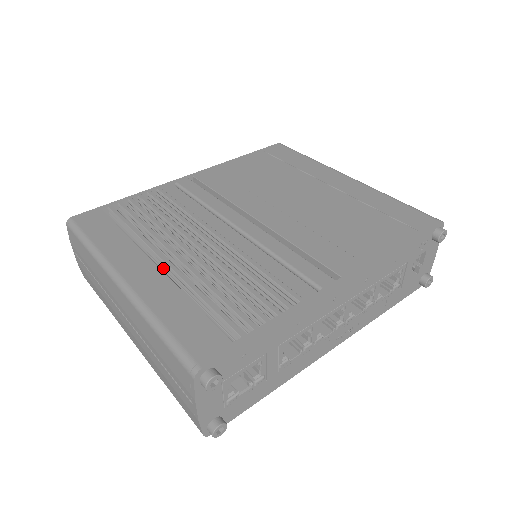
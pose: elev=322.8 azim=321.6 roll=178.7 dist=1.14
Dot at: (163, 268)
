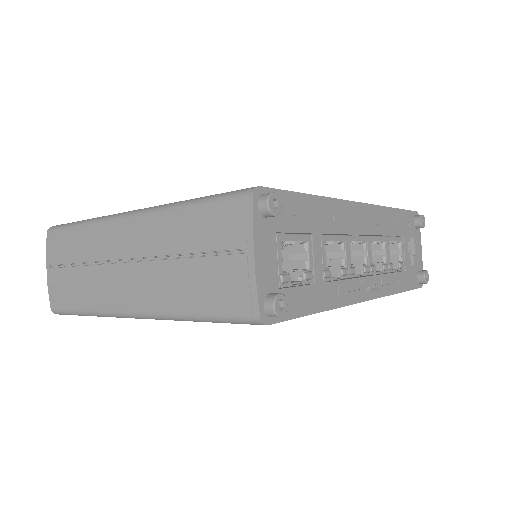
Dot at: occluded
